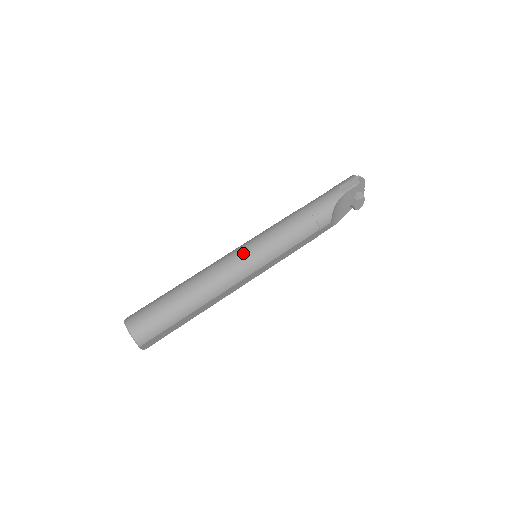
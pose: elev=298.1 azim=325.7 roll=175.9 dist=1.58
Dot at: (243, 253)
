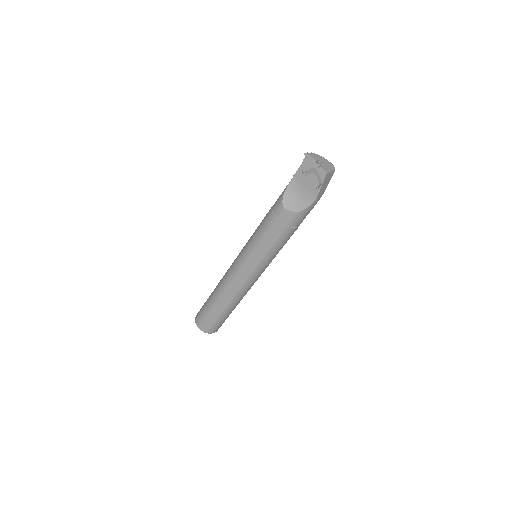
Dot at: occluded
